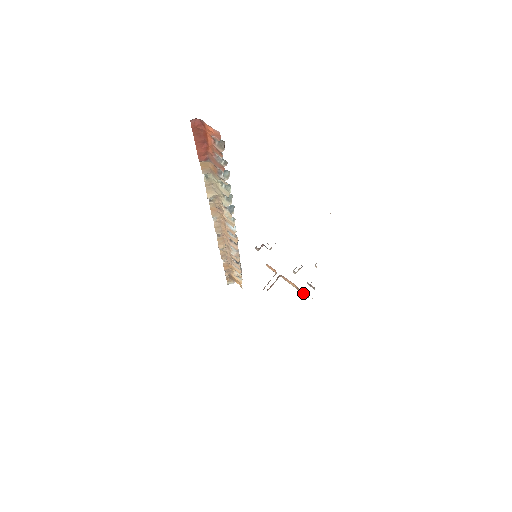
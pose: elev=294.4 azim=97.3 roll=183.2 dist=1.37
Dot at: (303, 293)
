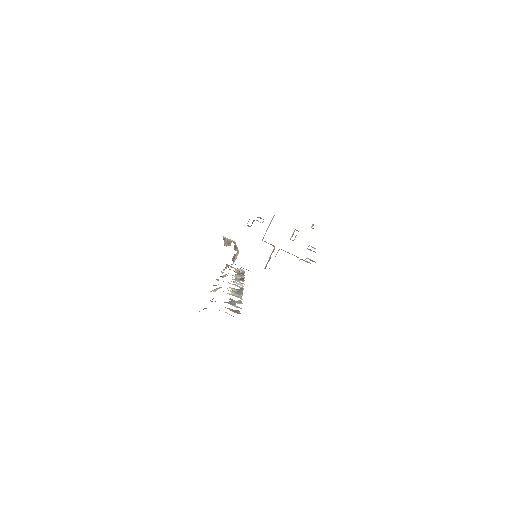
Dot at: (305, 261)
